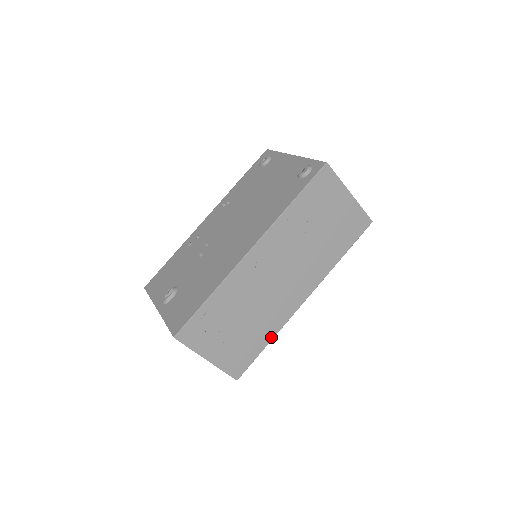
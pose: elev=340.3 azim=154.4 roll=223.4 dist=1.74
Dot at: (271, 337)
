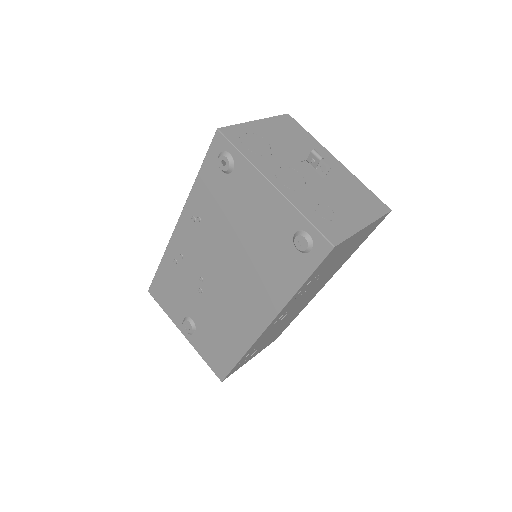
Dot at: (297, 315)
